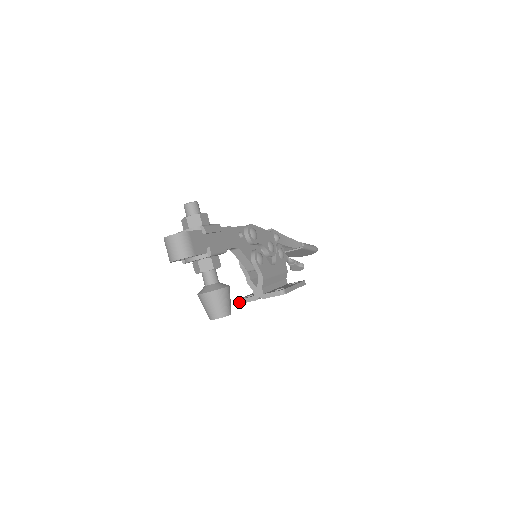
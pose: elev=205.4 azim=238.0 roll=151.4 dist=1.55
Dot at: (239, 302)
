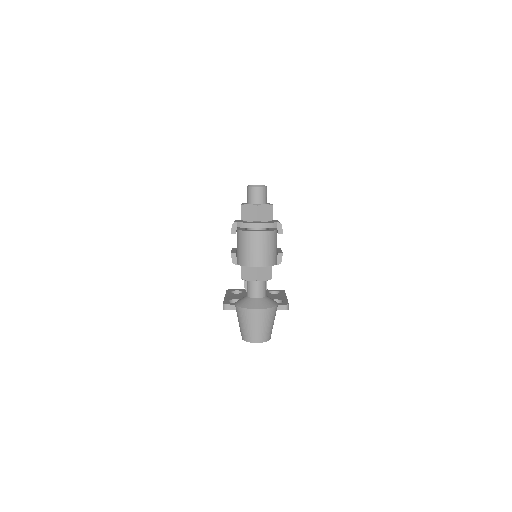
Dot at: (226, 308)
